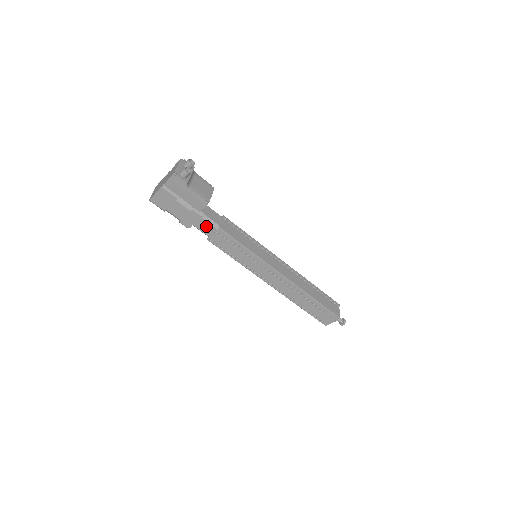
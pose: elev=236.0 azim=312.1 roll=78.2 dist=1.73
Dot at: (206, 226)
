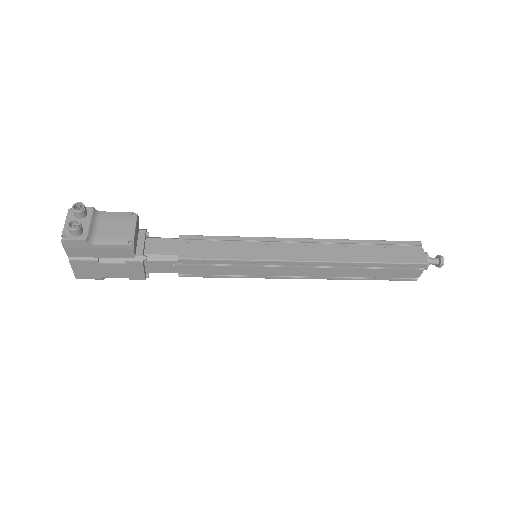
Dot at: (162, 265)
